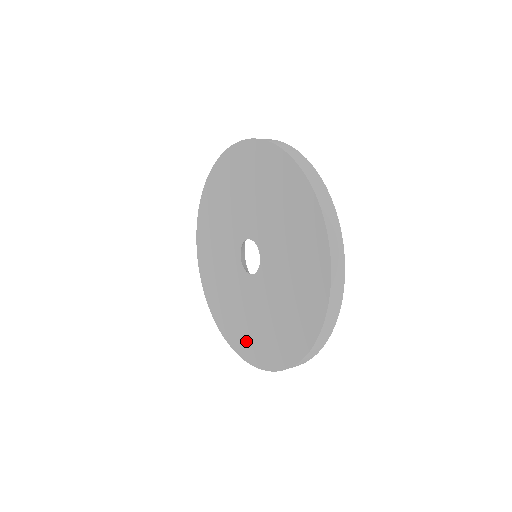
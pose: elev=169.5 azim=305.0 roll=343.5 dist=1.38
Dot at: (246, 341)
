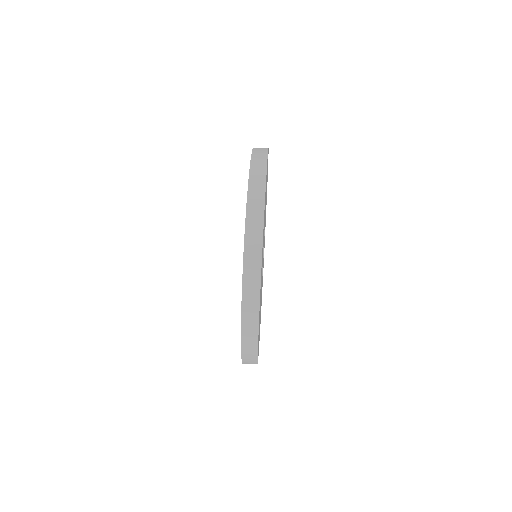
Dot at: occluded
